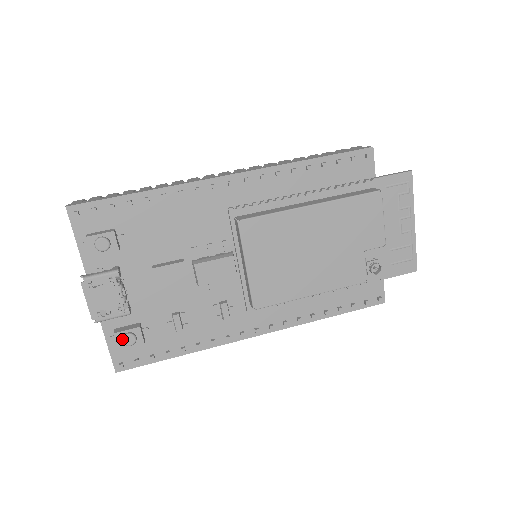
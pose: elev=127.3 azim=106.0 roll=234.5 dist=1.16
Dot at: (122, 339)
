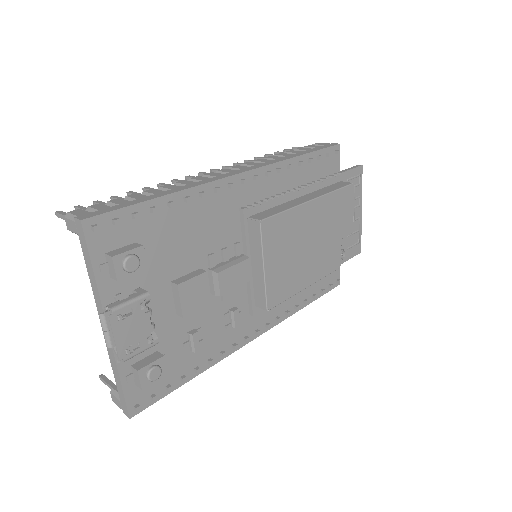
Dot at: (148, 375)
